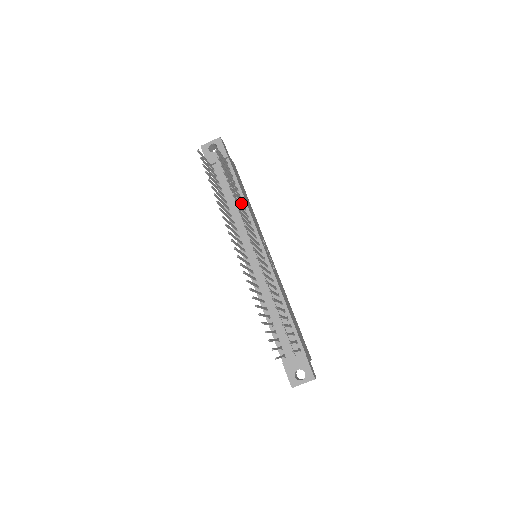
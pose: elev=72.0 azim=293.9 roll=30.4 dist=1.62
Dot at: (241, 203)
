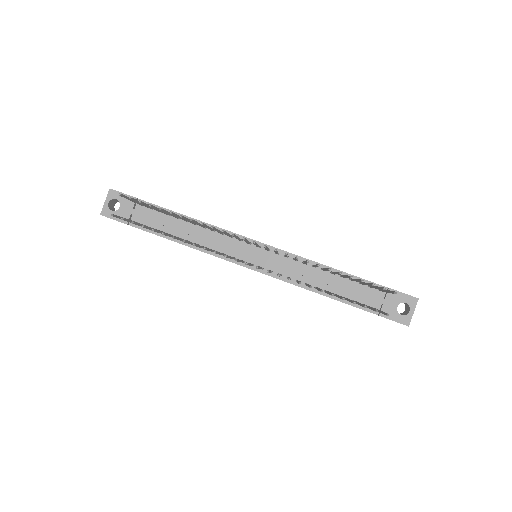
Dot at: (194, 225)
